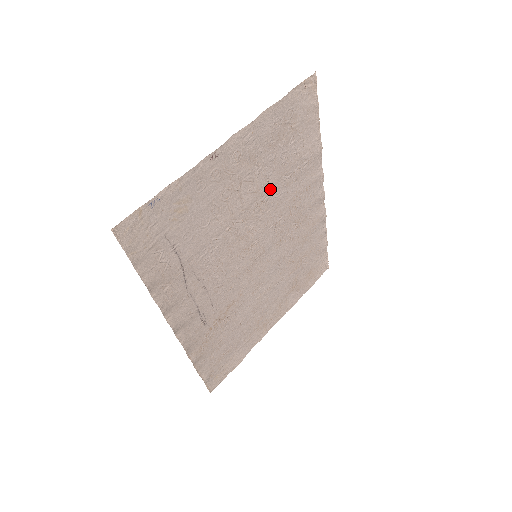
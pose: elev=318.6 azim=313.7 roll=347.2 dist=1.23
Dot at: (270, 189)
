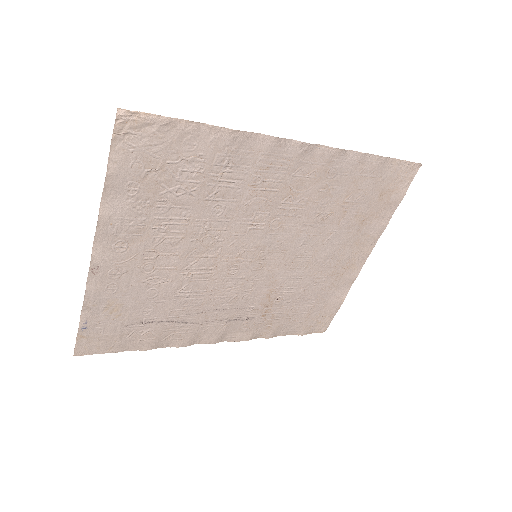
Dot at: (202, 219)
